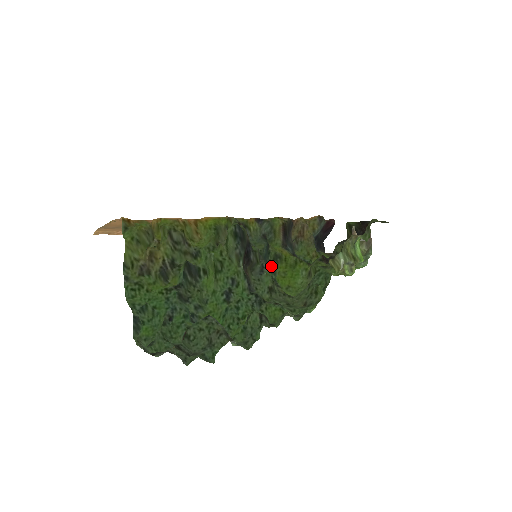
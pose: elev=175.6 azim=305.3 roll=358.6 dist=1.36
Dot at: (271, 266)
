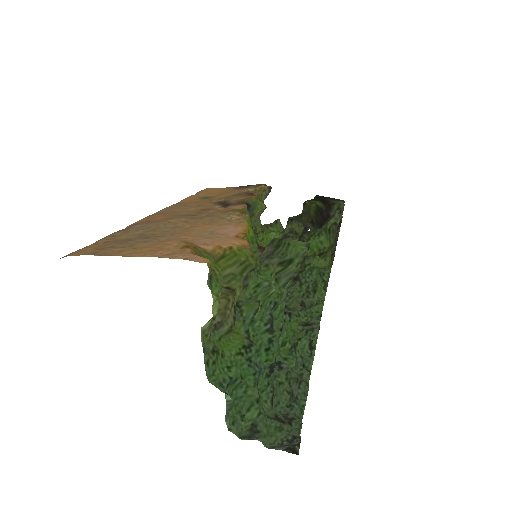
Dot at: occluded
